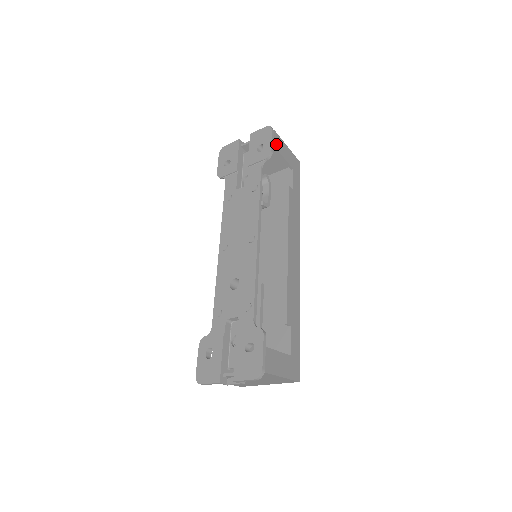
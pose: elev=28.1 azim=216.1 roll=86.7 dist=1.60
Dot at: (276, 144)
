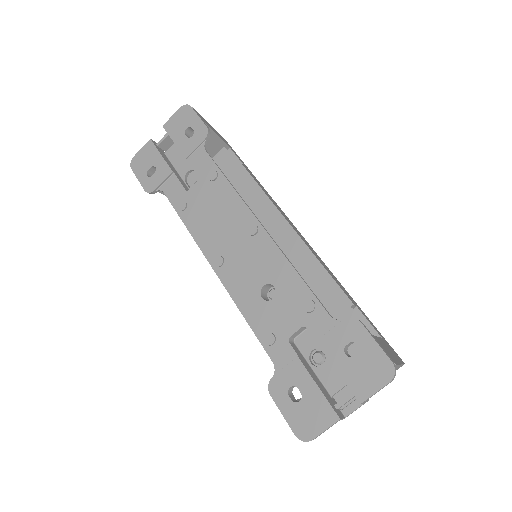
Dot at: (204, 121)
